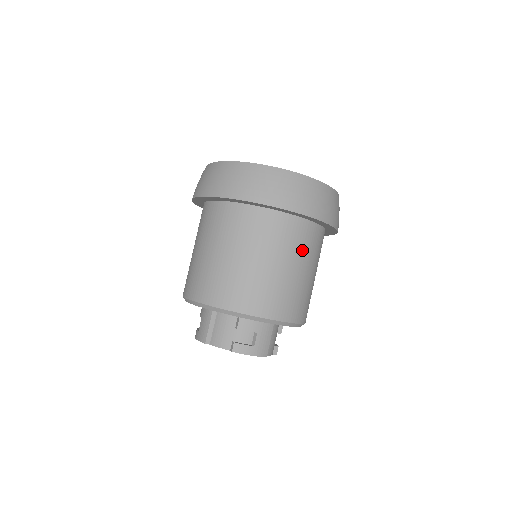
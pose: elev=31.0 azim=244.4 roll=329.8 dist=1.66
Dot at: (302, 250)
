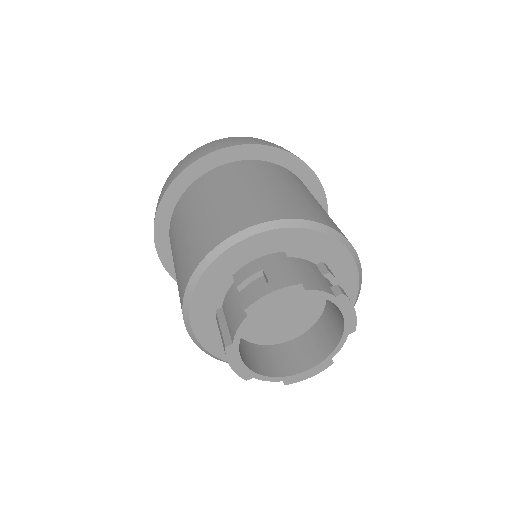
Dot at: (248, 176)
